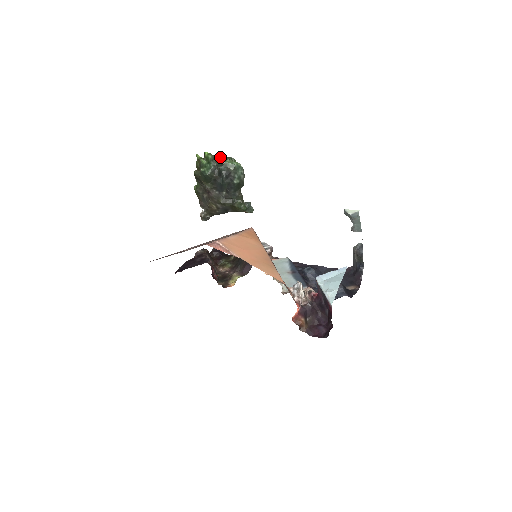
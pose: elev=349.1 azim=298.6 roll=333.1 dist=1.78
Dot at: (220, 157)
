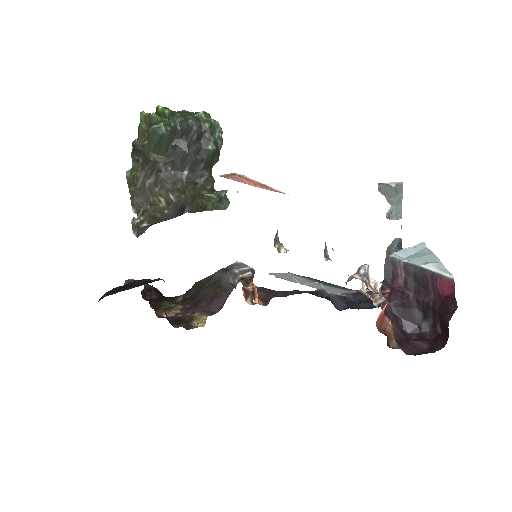
Dot at: (184, 112)
